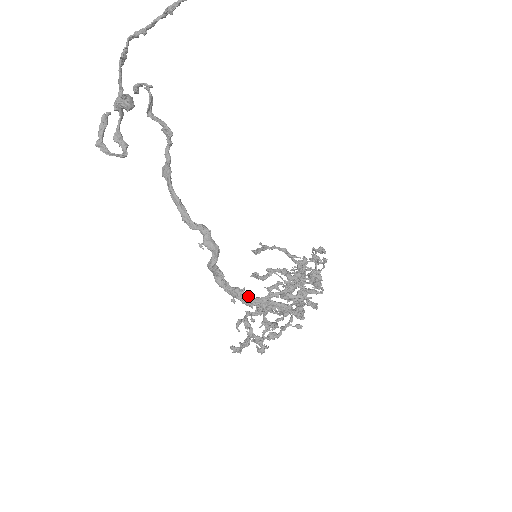
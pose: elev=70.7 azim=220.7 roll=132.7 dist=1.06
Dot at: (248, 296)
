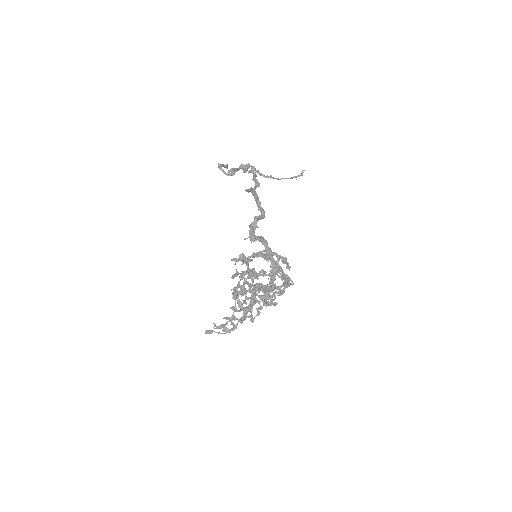
Dot at: (267, 242)
